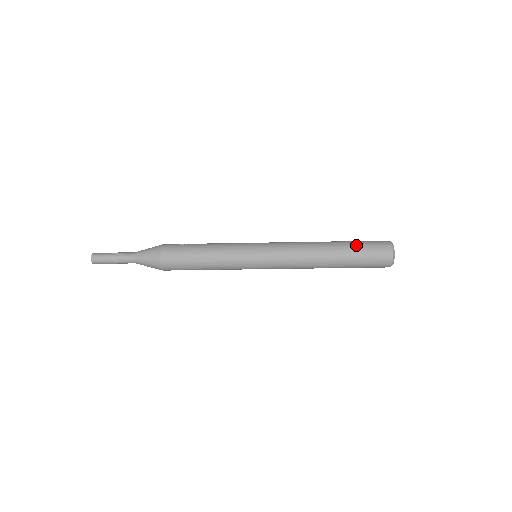
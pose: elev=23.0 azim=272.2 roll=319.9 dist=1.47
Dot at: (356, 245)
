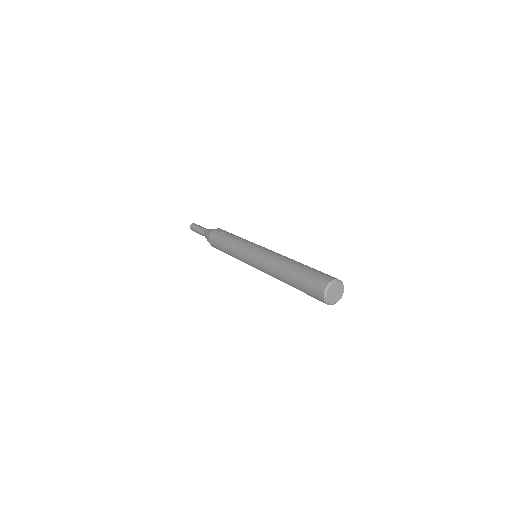
Dot at: (302, 275)
